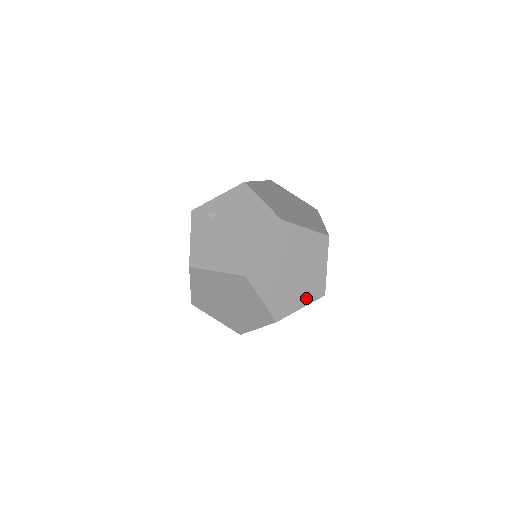
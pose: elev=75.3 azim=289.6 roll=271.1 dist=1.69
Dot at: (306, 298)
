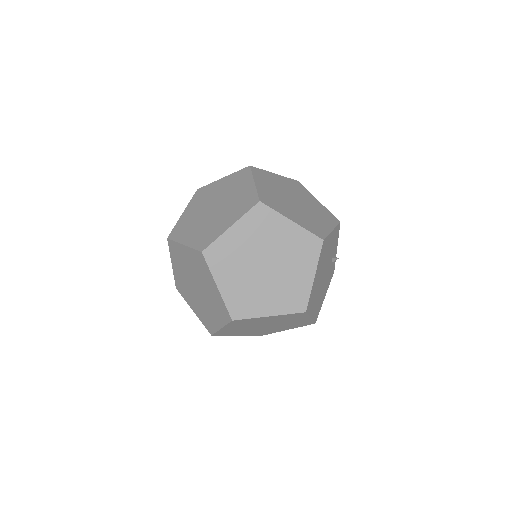
Dot at: (300, 222)
